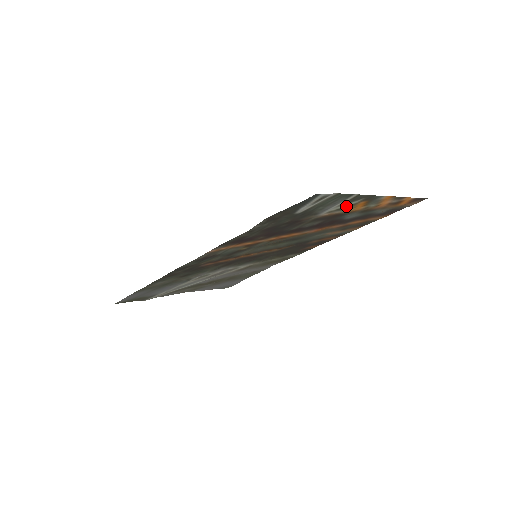
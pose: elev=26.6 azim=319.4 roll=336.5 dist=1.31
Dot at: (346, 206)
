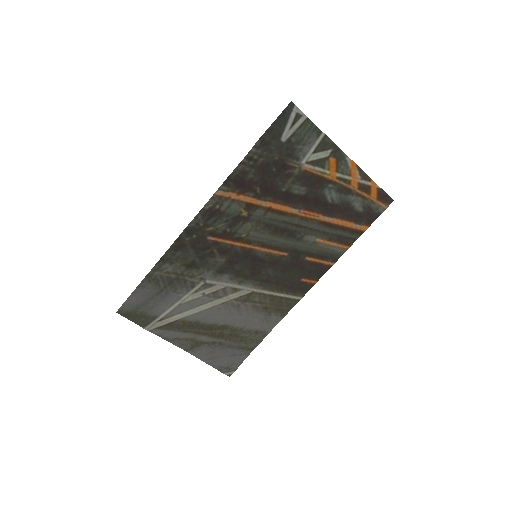
Dot at: (321, 159)
